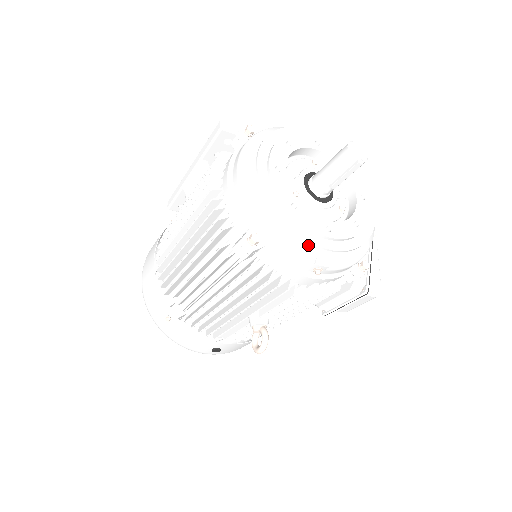
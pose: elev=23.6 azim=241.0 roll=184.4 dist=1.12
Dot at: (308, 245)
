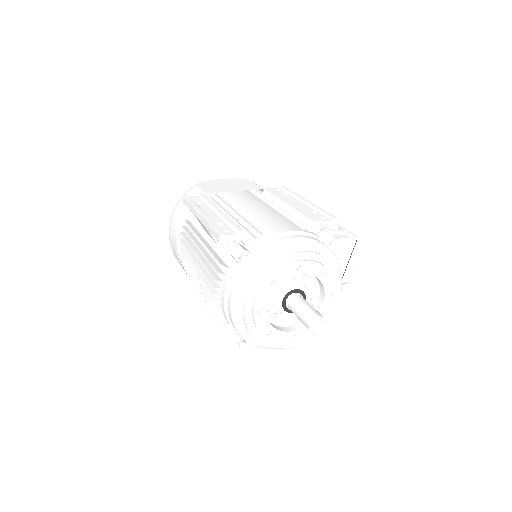
Dot at: (278, 347)
